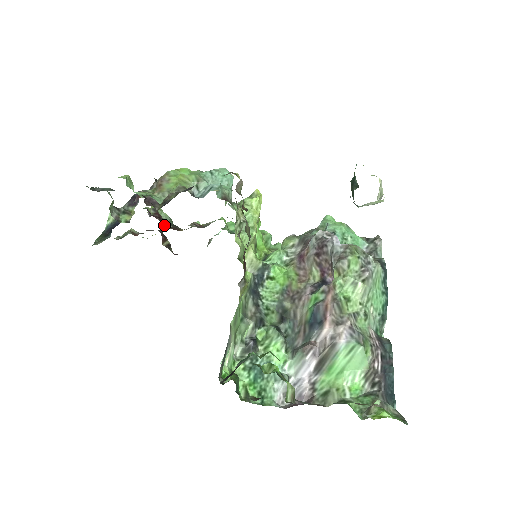
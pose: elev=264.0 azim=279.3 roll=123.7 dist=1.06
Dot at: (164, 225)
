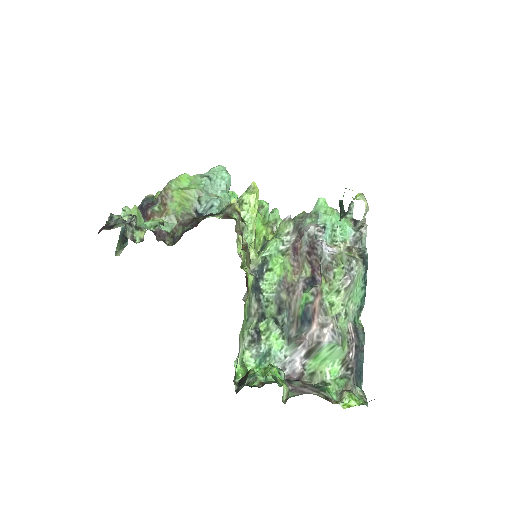
Dot at: occluded
